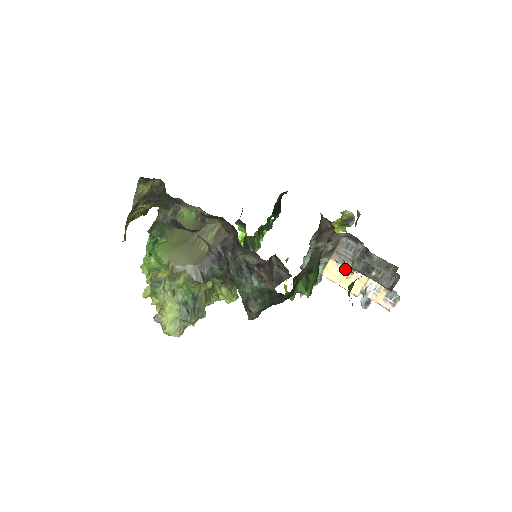
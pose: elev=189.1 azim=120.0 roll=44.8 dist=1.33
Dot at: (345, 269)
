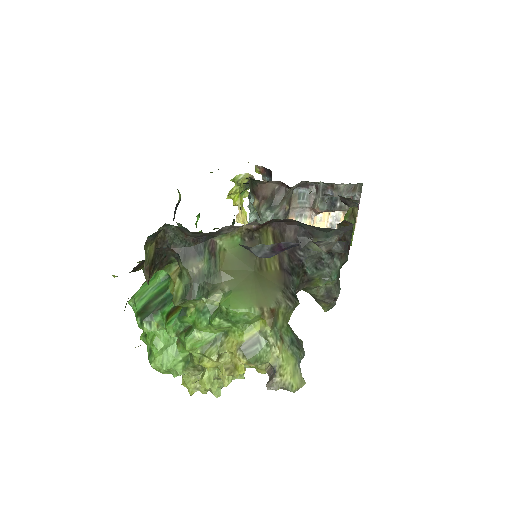
Dot at: (305, 219)
